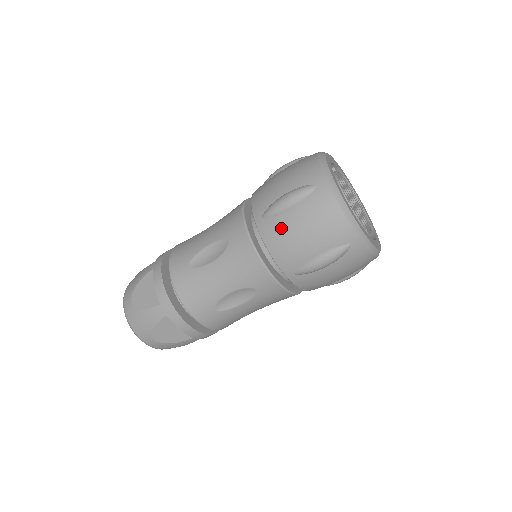
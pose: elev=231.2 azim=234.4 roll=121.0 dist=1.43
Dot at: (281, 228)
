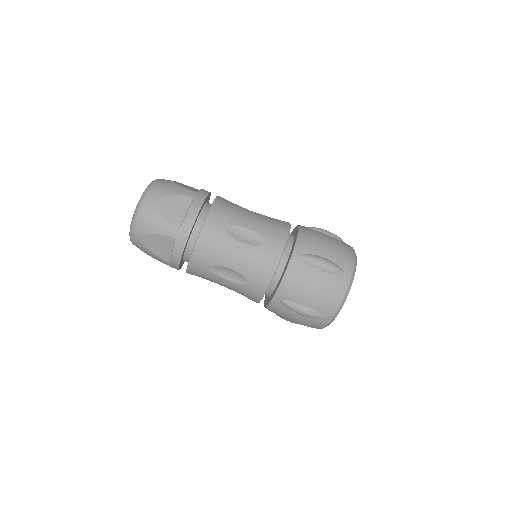
Dot at: (316, 233)
